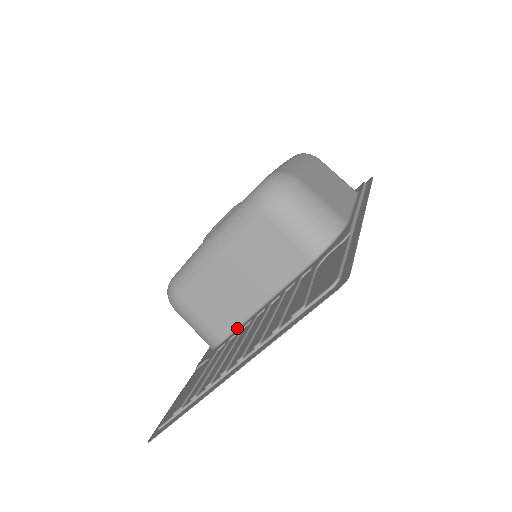
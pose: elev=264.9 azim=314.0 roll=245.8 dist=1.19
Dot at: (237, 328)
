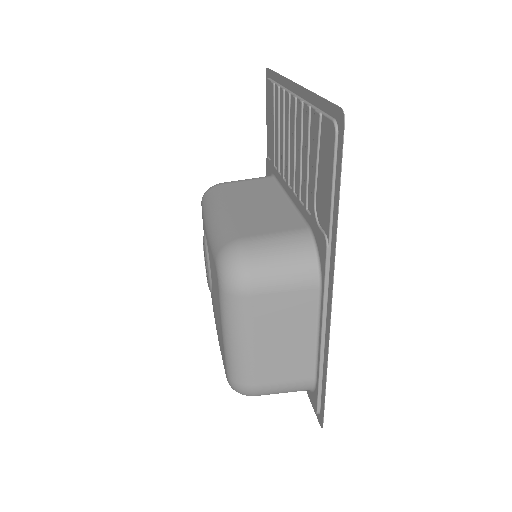
Dot at: (300, 215)
